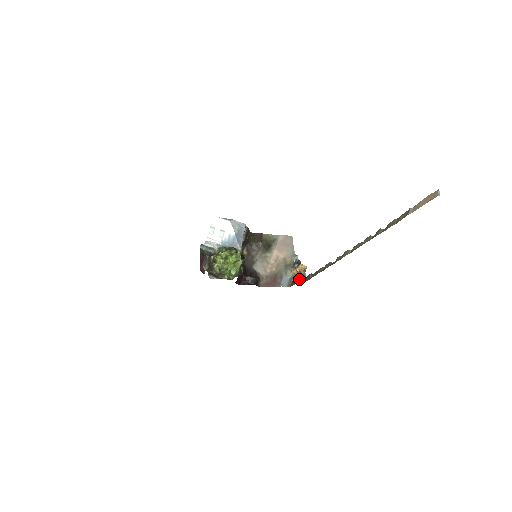
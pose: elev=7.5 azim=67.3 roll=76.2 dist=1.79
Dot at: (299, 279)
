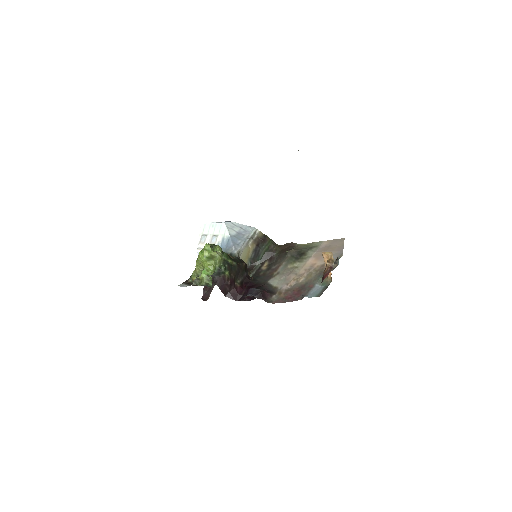
Dot at: (323, 275)
